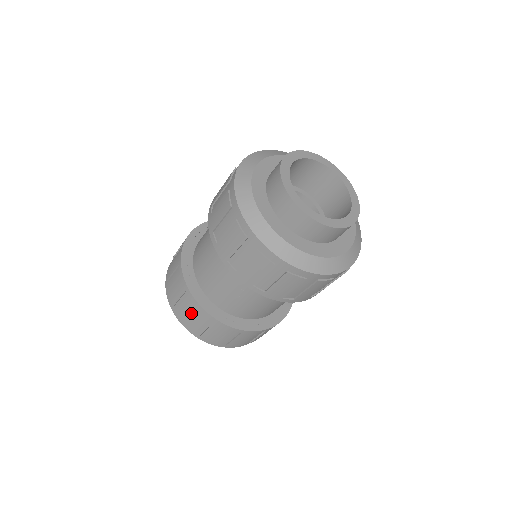
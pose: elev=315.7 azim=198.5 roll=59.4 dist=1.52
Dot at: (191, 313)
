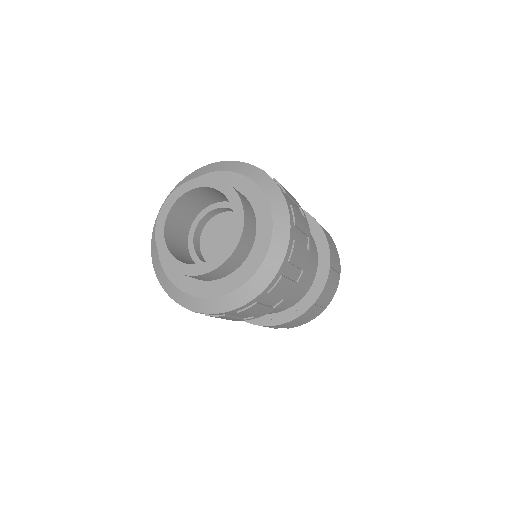
Dot at: (287, 326)
